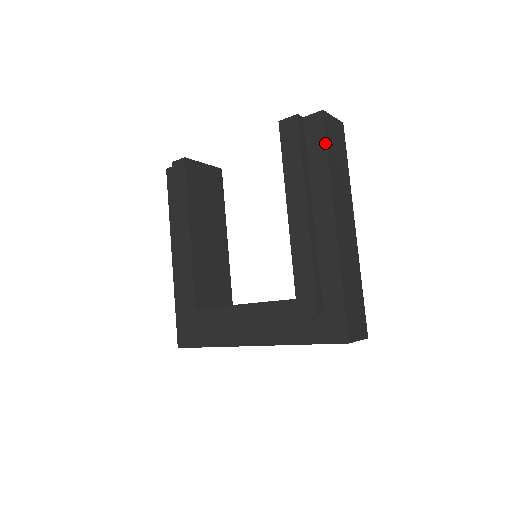
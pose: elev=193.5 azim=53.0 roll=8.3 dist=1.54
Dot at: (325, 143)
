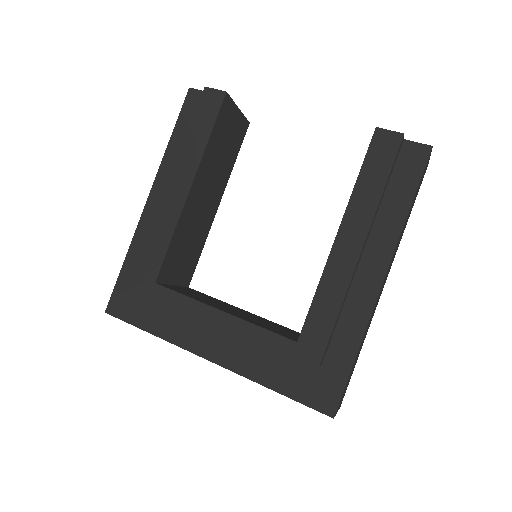
Dot at: (416, 185)
